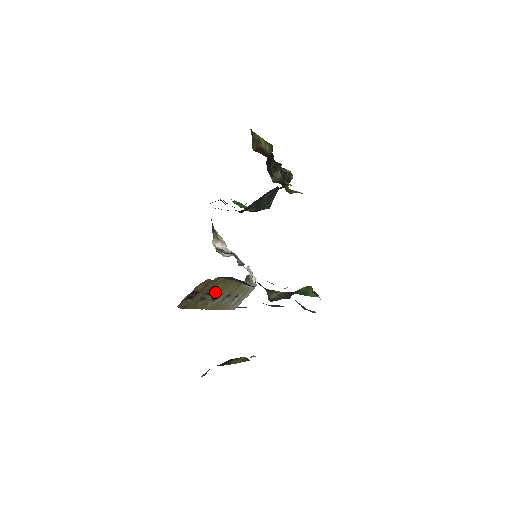
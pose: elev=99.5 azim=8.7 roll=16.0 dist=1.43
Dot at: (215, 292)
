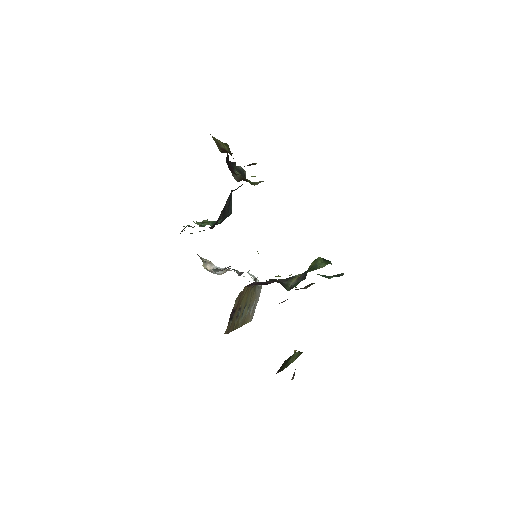
Dot at: (243, 305)
